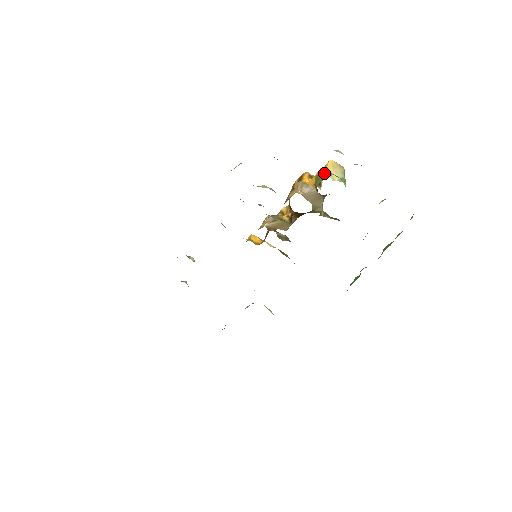
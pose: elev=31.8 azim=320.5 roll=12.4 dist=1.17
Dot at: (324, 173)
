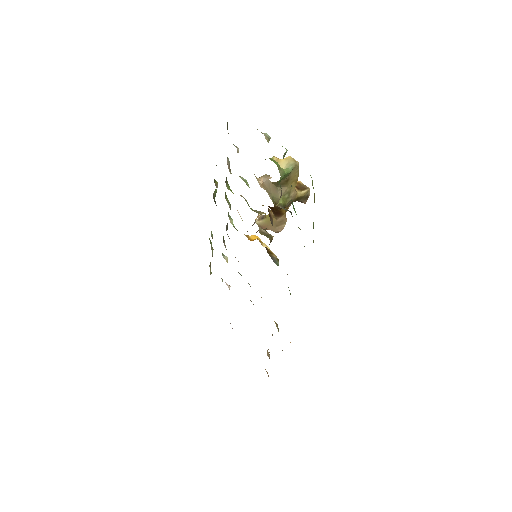
Dot at: occluded
